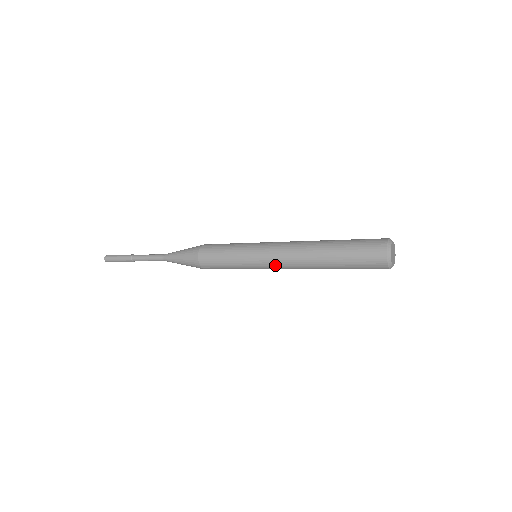
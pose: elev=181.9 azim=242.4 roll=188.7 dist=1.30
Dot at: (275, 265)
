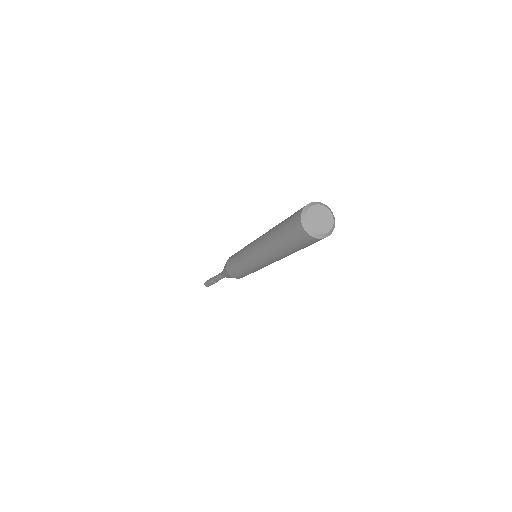
Dot at: (252, 255)
